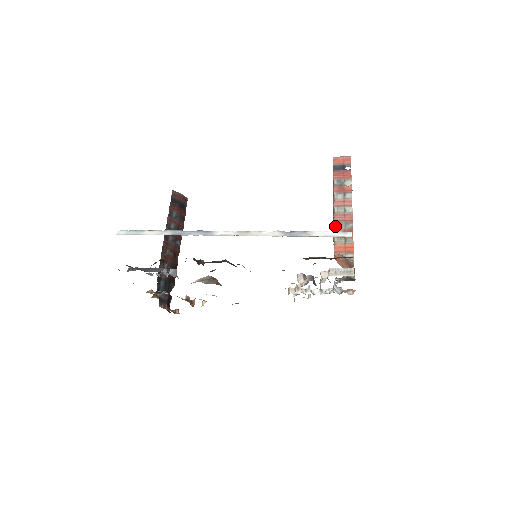
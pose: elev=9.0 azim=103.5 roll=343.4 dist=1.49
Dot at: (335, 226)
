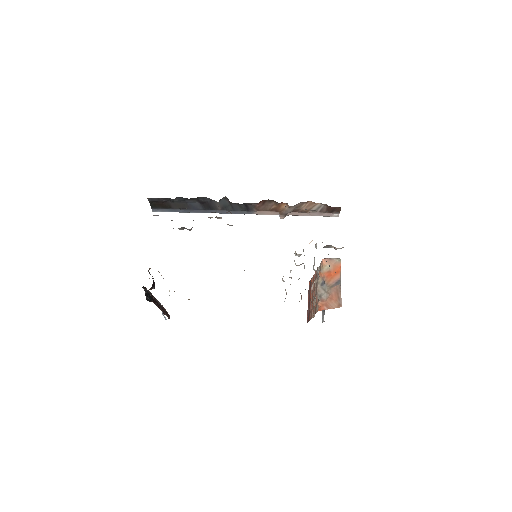
Dot at: occluded
